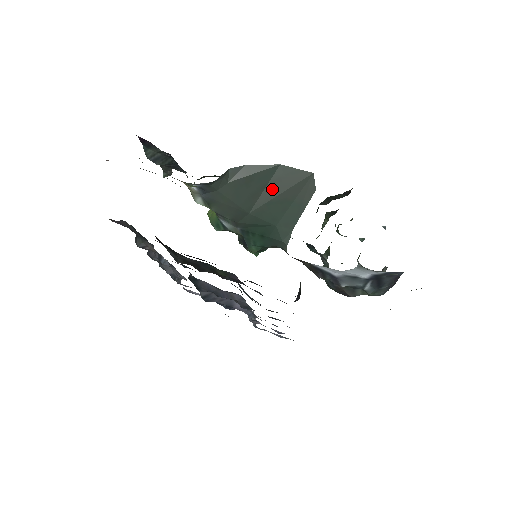
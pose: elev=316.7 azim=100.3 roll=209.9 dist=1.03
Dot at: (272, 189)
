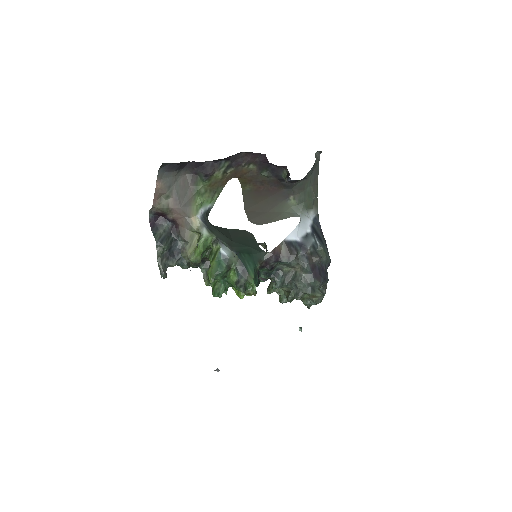
Dot at: (234, 235)
